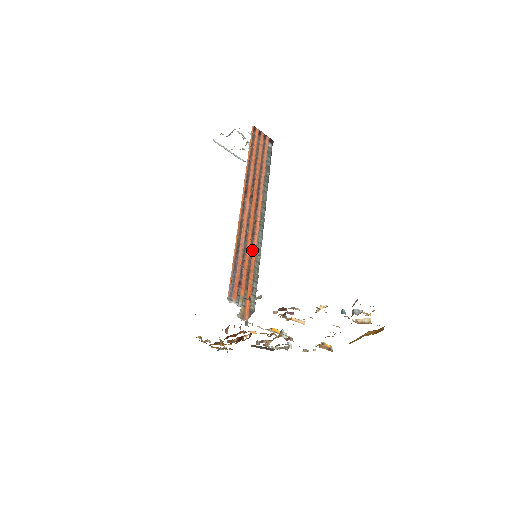
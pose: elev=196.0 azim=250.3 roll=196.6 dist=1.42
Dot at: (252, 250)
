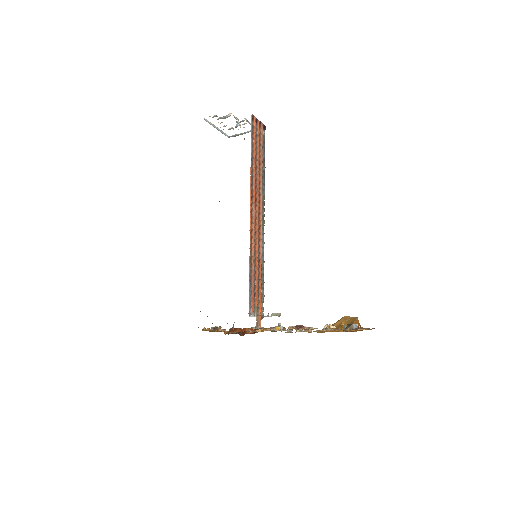
Dot at: (259, 258)
